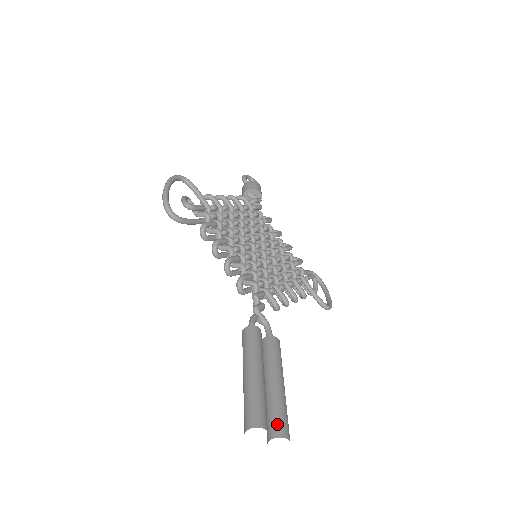
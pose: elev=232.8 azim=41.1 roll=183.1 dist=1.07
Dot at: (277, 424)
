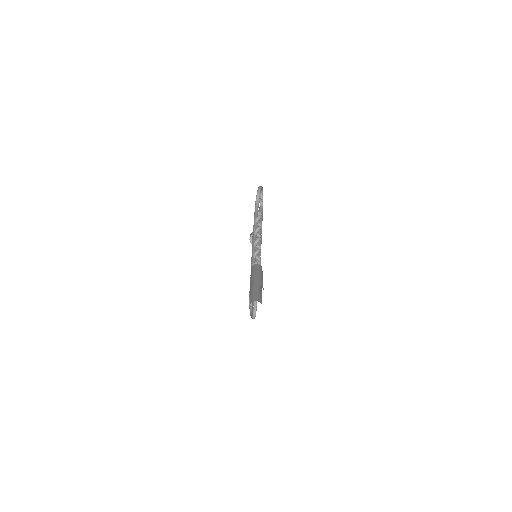
Dot at: (261, 300)
